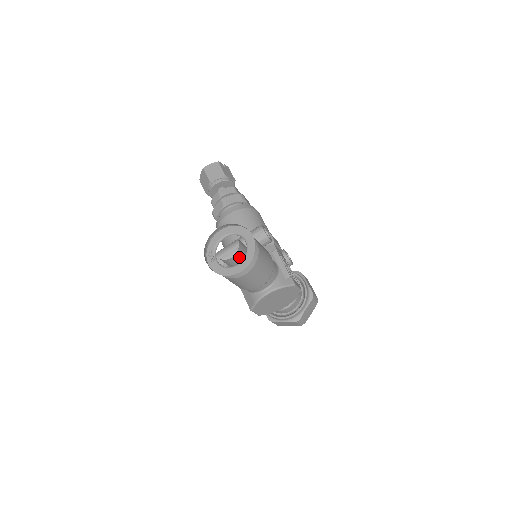
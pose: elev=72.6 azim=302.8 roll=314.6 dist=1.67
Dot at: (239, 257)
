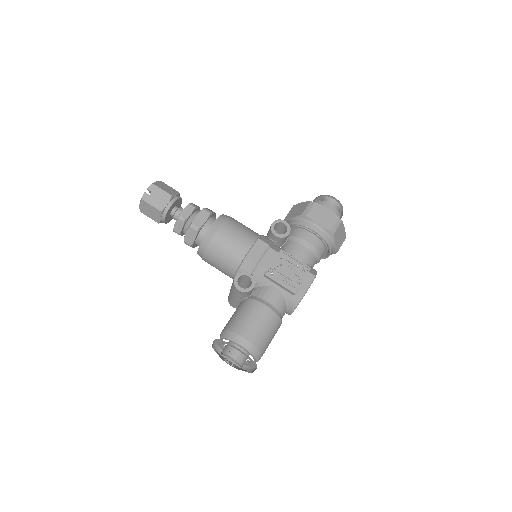
Dot at: (246, 359)
